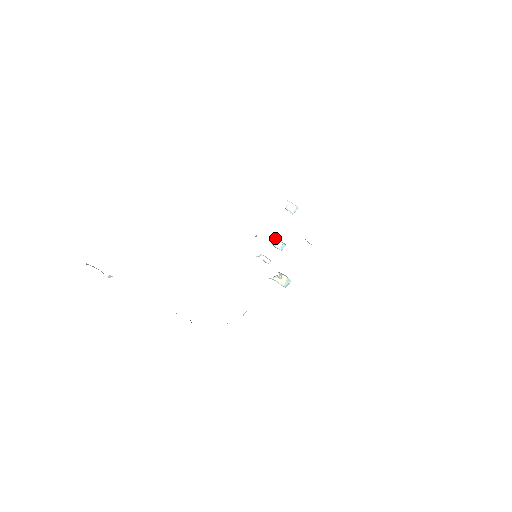
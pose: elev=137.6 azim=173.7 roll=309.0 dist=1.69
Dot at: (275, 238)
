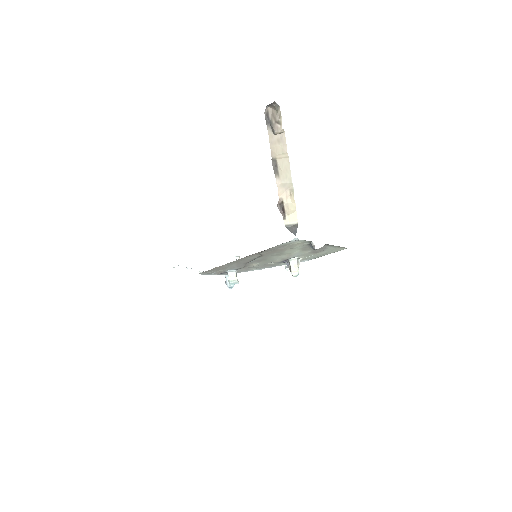
Dot at: occluded
